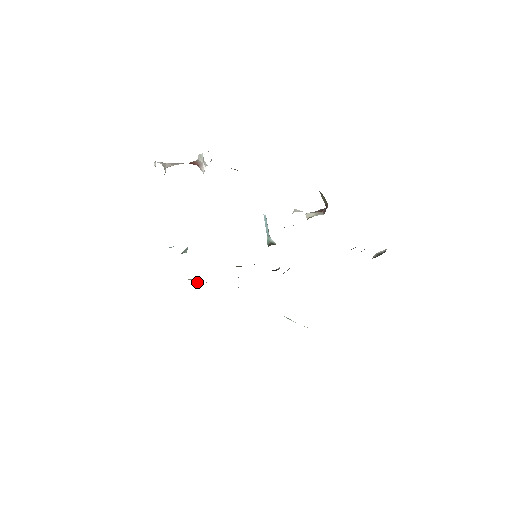
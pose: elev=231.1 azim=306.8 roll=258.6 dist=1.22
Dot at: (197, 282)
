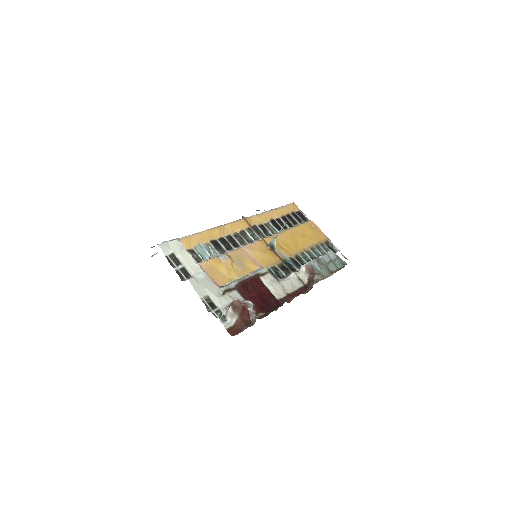
Dot at: occluded
